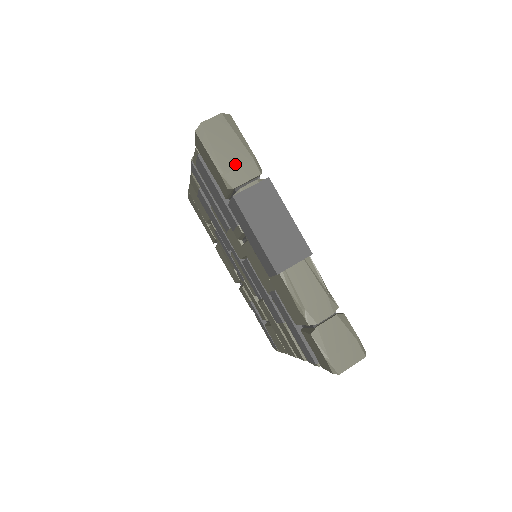
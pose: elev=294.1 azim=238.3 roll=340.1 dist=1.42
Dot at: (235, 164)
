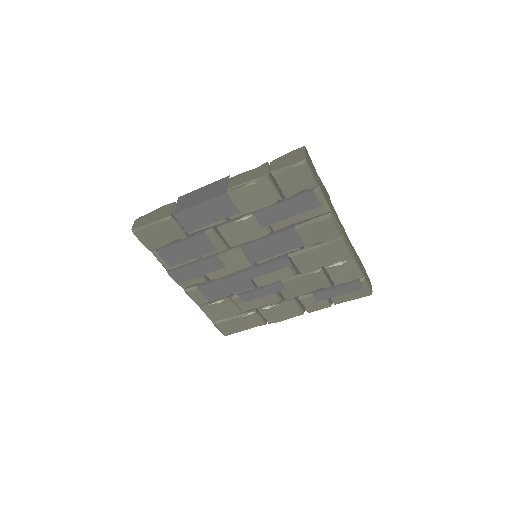
Dot at: (161, 214)
